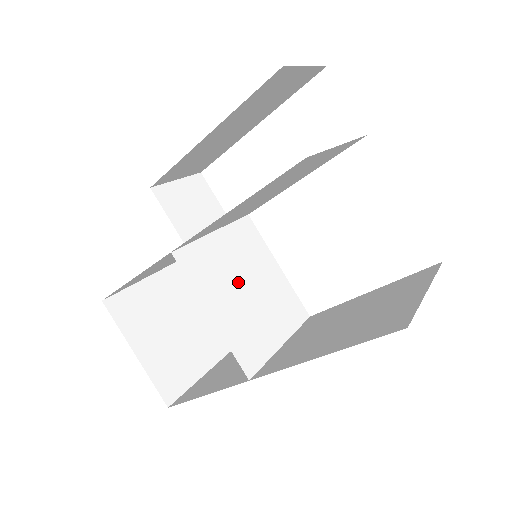
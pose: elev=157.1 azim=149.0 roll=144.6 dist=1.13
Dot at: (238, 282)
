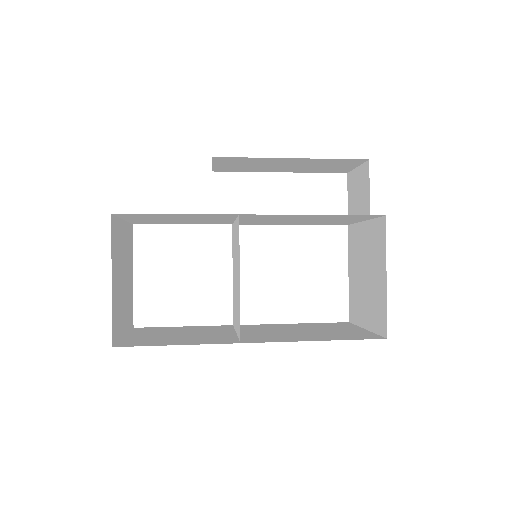
Dot at: (236, 267)
